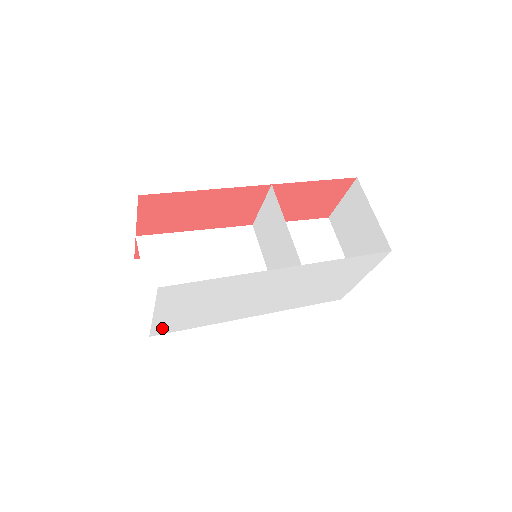
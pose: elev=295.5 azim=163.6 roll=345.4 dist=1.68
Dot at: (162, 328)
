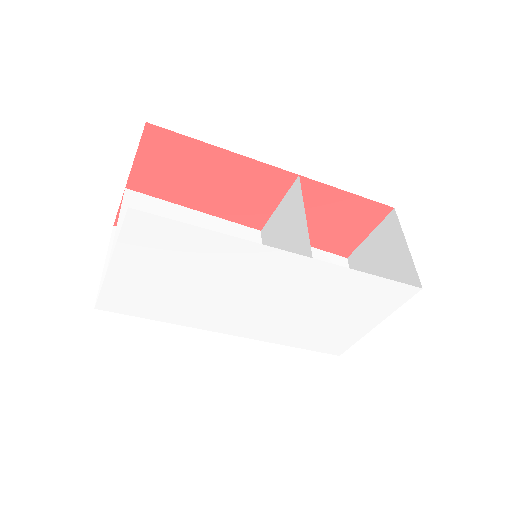
Dot at: (114, 299)
